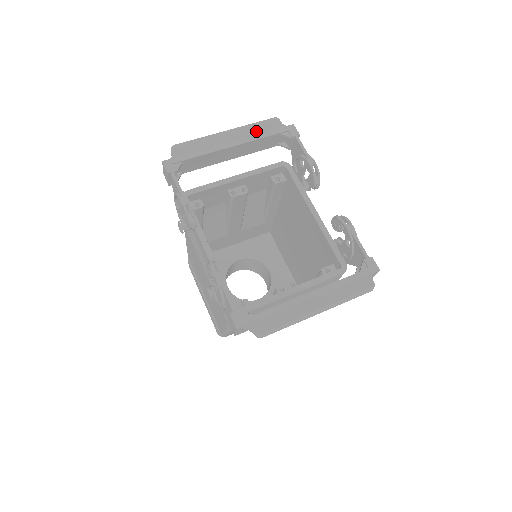
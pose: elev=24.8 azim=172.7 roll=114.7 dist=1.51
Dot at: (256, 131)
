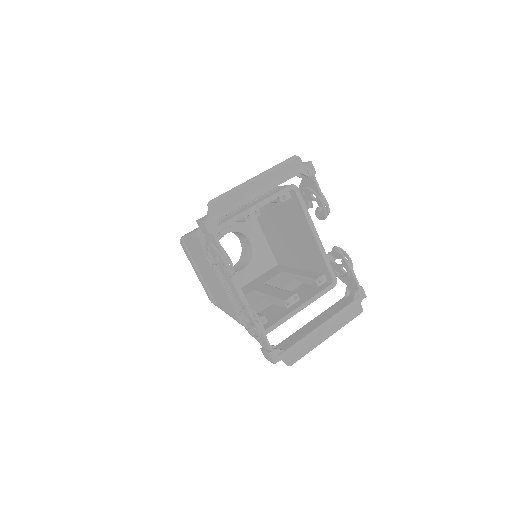
Dot at: (281, 174)
